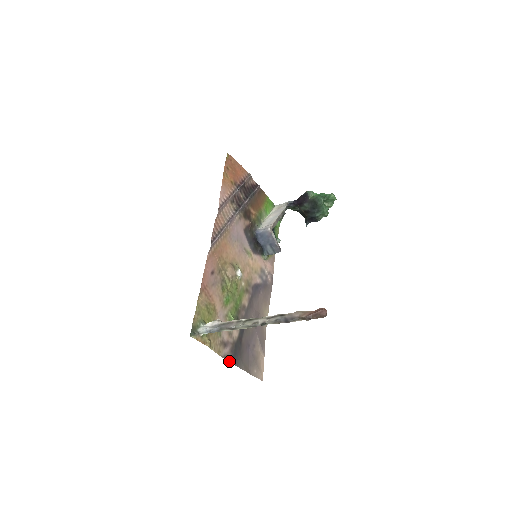
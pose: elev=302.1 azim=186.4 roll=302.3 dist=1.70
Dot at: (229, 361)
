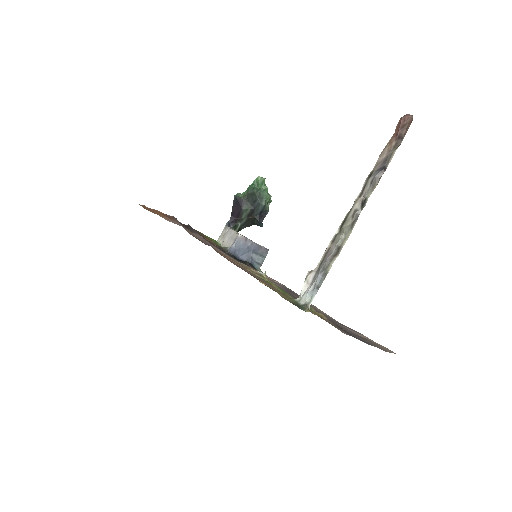
Dot at: occluded
